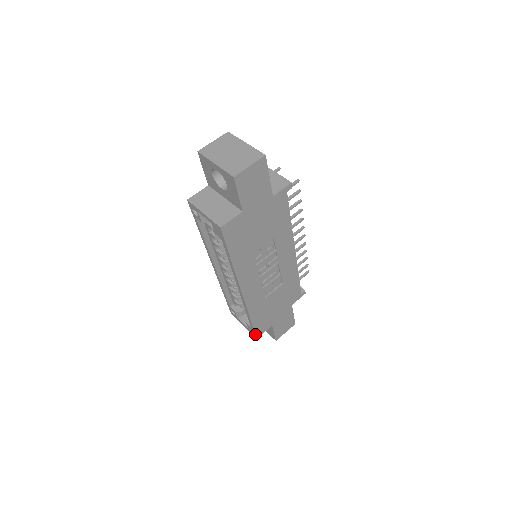
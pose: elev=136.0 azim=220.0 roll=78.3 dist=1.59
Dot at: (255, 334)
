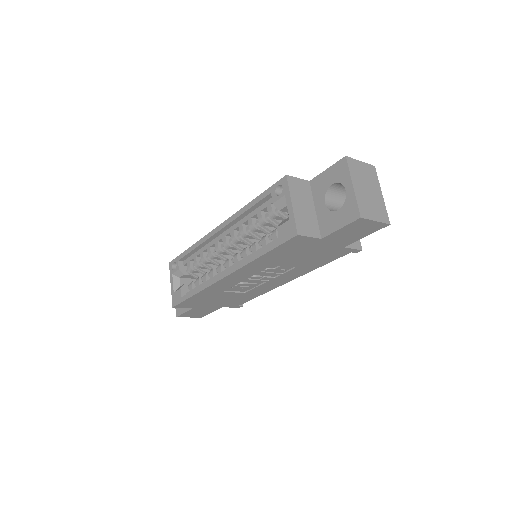
Dot at: (177, 304)
